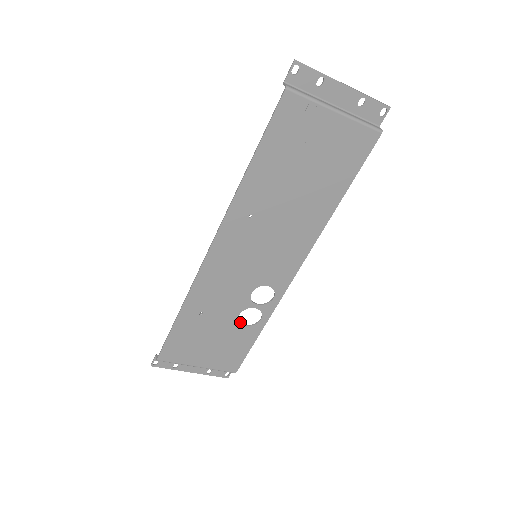
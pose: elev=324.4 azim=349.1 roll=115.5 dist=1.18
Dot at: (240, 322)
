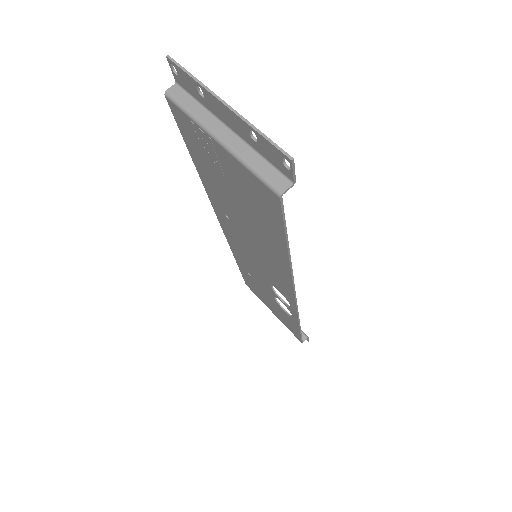
Dot at: occluded
